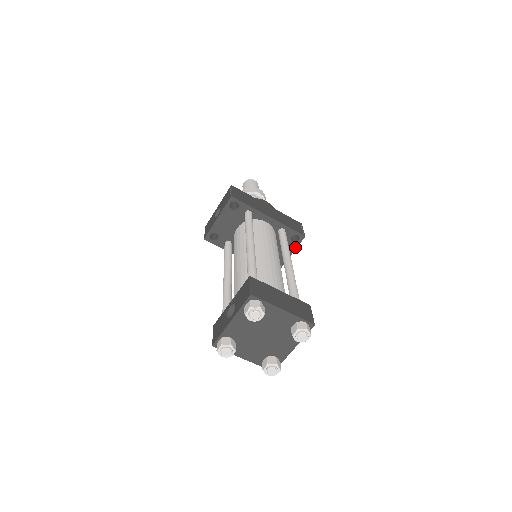
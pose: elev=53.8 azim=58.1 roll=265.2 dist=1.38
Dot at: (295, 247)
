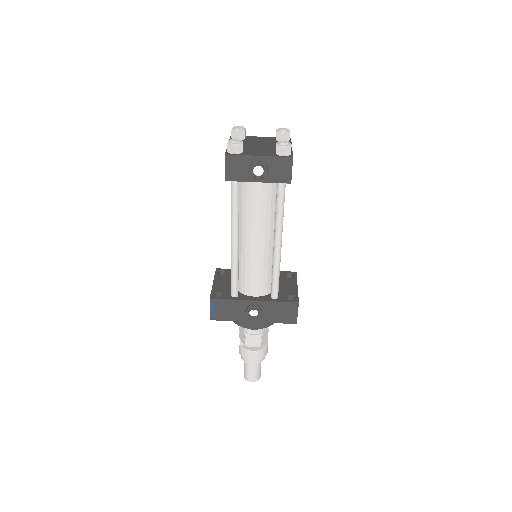
Dot at: (295, 280)
